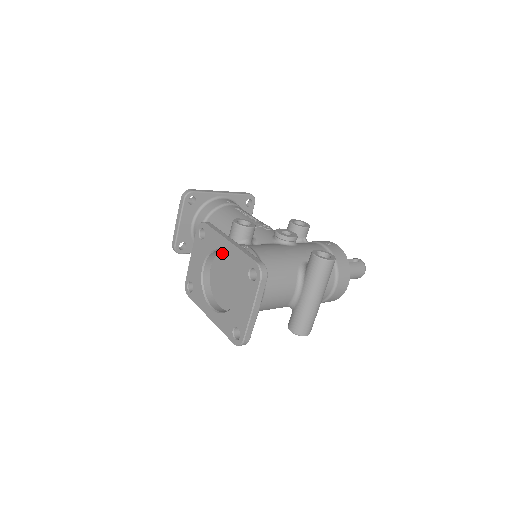
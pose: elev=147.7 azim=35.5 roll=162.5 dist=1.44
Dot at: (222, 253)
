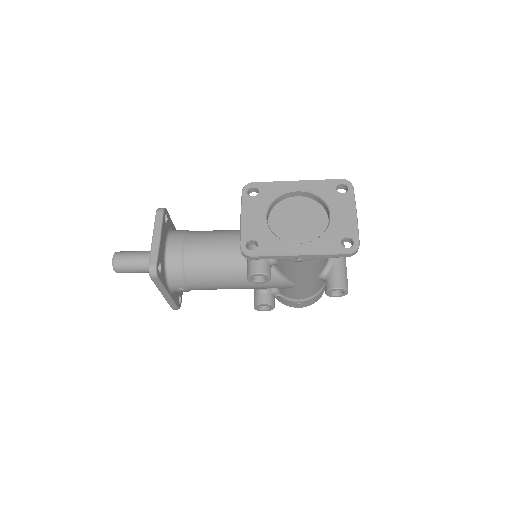
Dot at: (281, 203)
